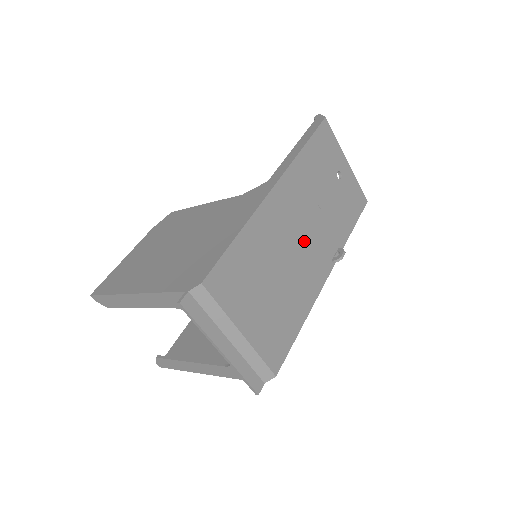
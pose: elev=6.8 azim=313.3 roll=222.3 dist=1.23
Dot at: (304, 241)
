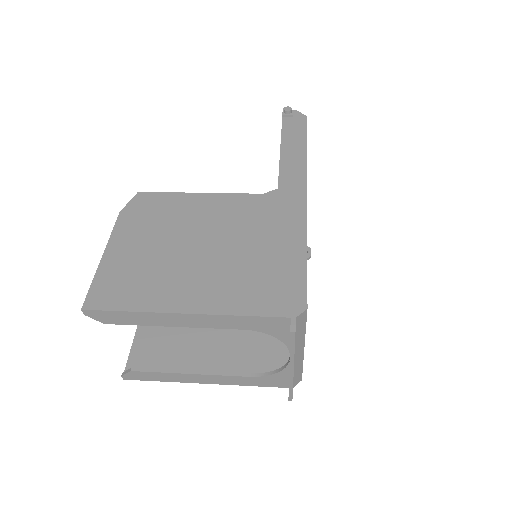
Dot at: occluded
